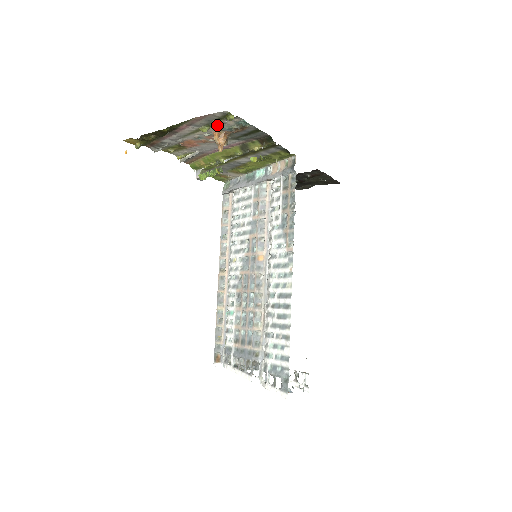
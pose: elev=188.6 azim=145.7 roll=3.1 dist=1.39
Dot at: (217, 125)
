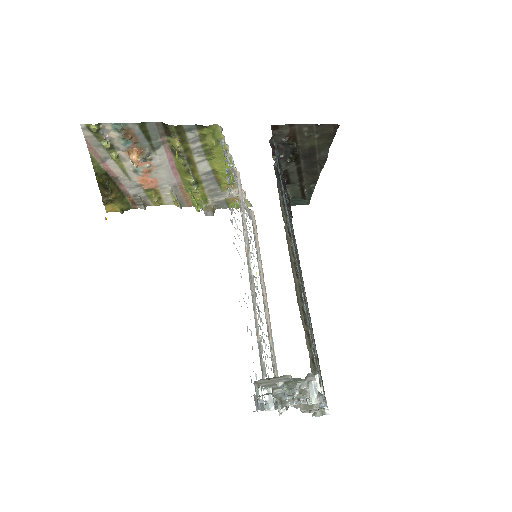
Dot at: (106, 144)
